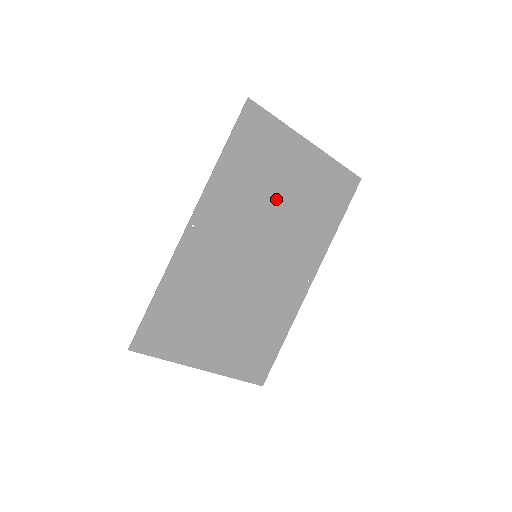
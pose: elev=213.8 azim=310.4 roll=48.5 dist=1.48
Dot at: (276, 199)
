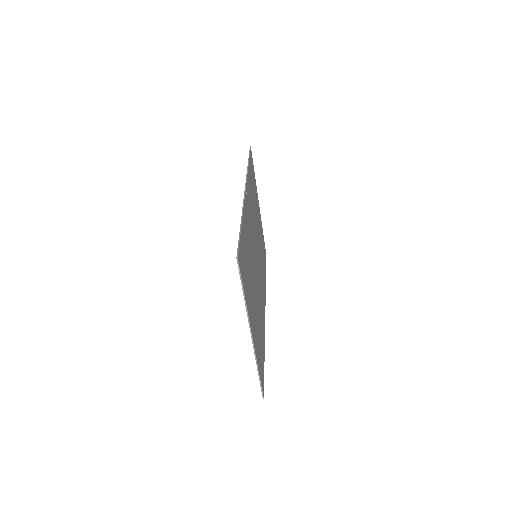
Dot at: (257, 224)
